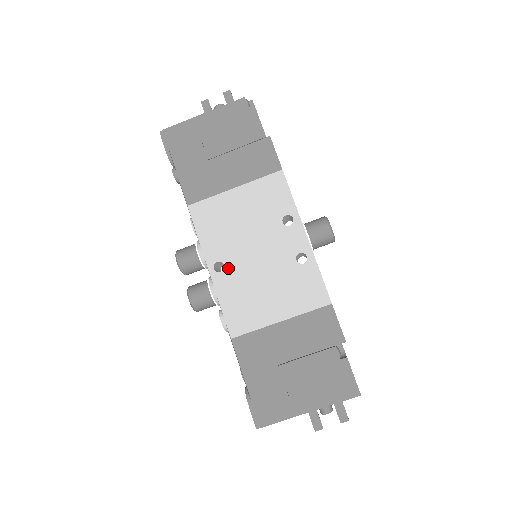
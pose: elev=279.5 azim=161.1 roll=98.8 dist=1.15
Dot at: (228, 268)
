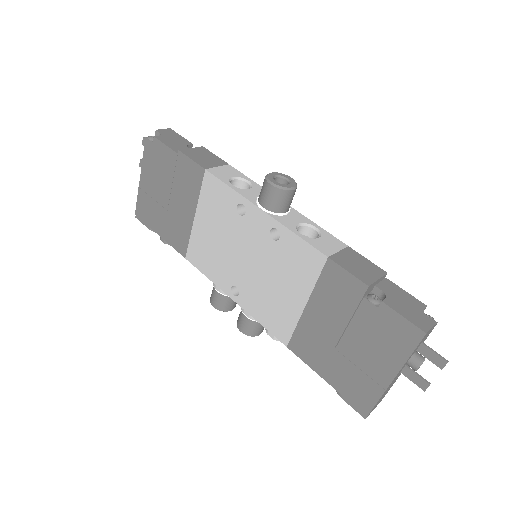
Dot at: (240, 287)
